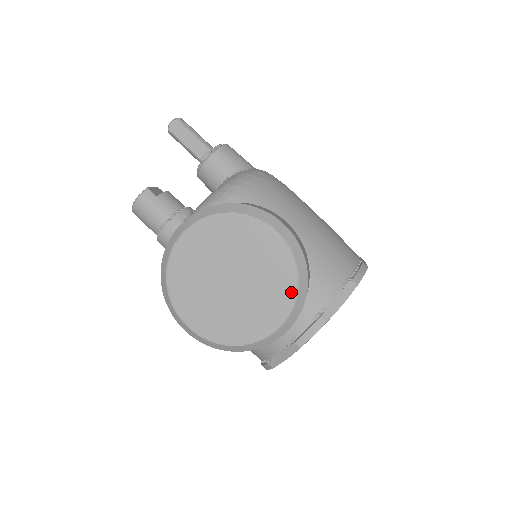
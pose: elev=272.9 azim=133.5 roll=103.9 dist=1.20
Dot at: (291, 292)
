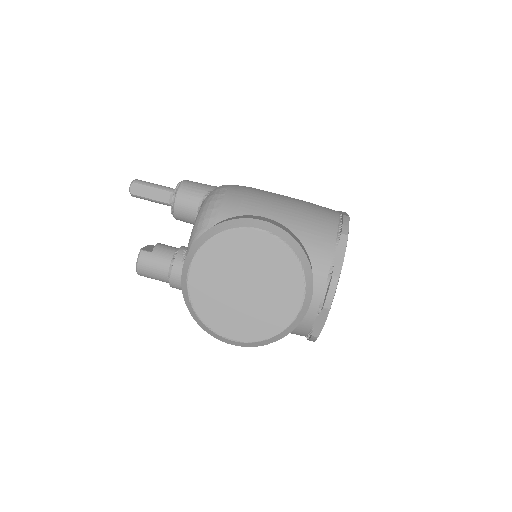
Dot at: (297, 270)
